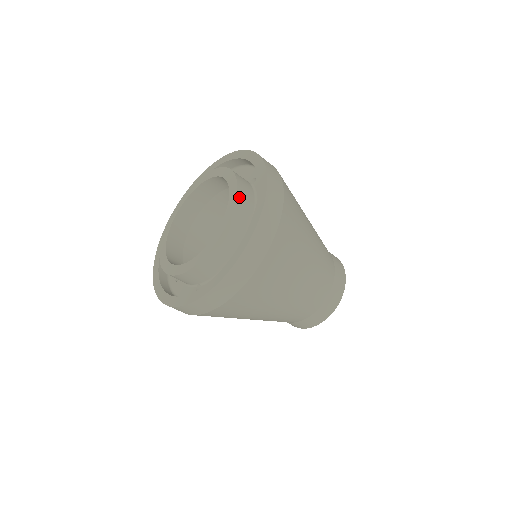
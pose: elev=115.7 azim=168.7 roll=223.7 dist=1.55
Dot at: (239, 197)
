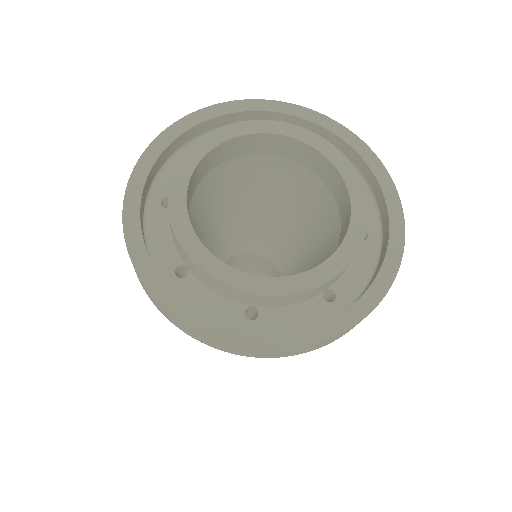
Dot at: (344, 270)
